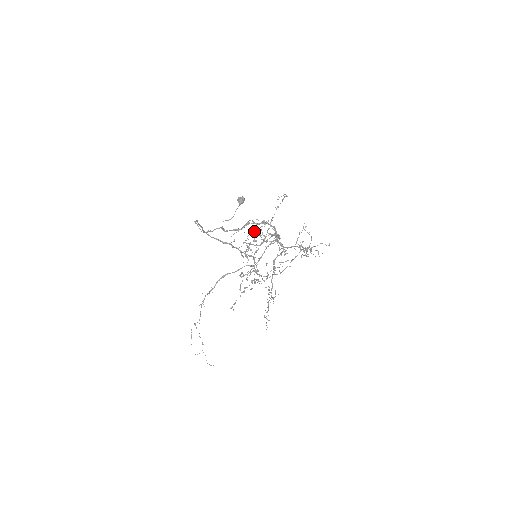
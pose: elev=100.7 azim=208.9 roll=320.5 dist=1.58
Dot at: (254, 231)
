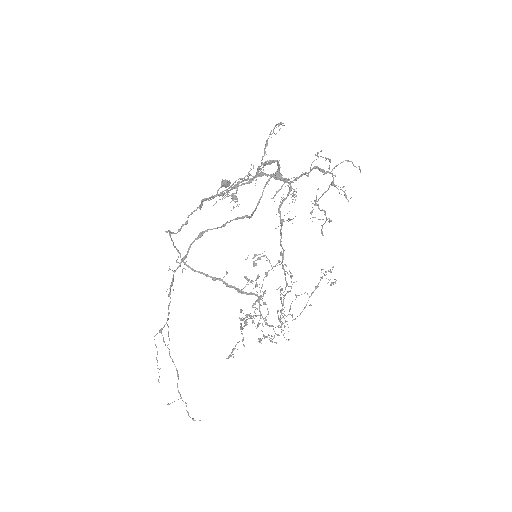
Dot at: (253, 258)
